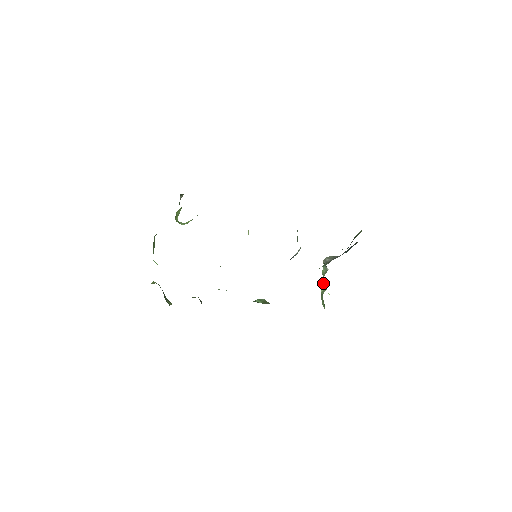
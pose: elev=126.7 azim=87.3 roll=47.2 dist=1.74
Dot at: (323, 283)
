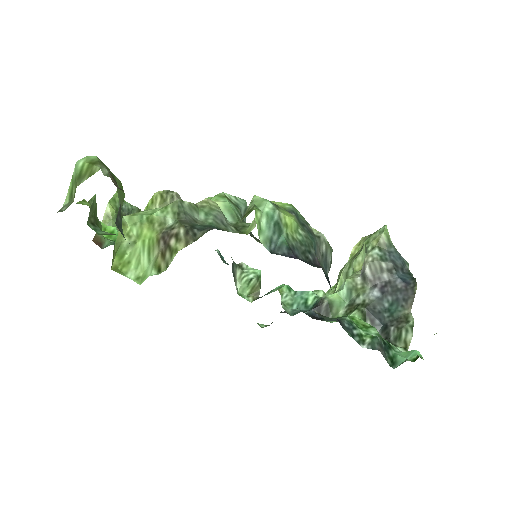
Dot at: (348, 275)
